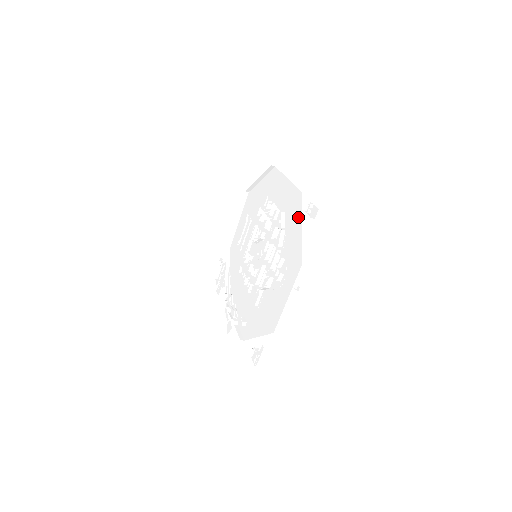
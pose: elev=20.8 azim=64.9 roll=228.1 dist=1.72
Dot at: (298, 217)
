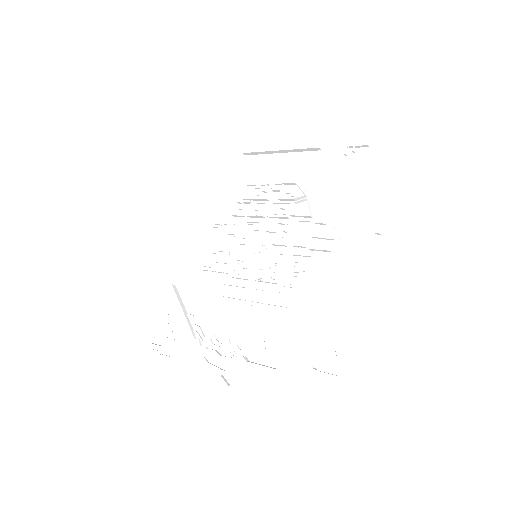
Dot at: (330, 173)
